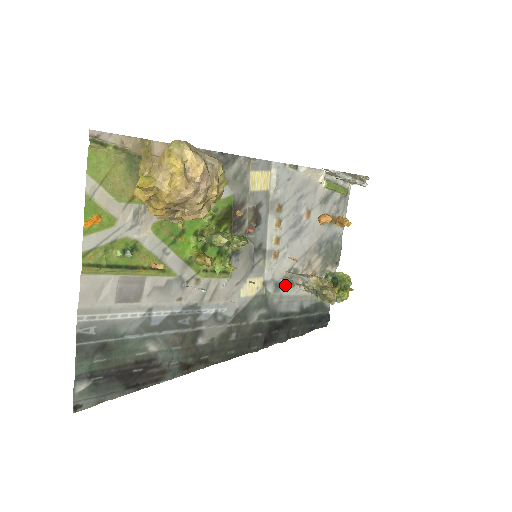
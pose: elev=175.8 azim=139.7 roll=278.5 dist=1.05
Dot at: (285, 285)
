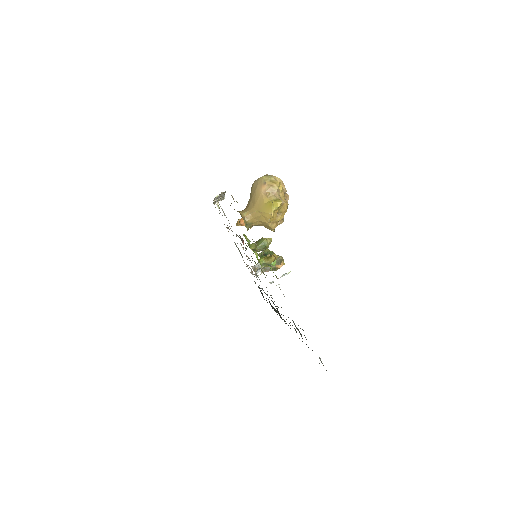
Dot at: occluded
